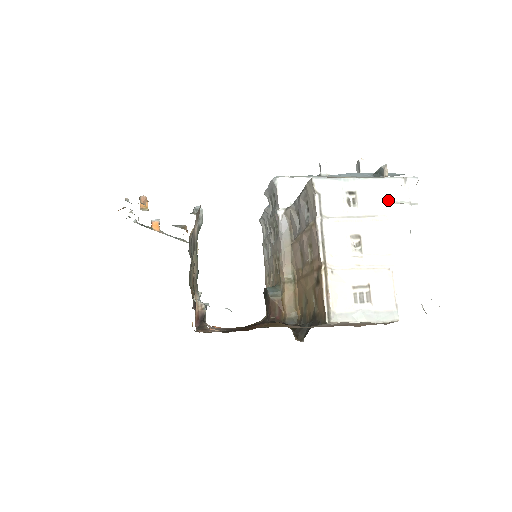
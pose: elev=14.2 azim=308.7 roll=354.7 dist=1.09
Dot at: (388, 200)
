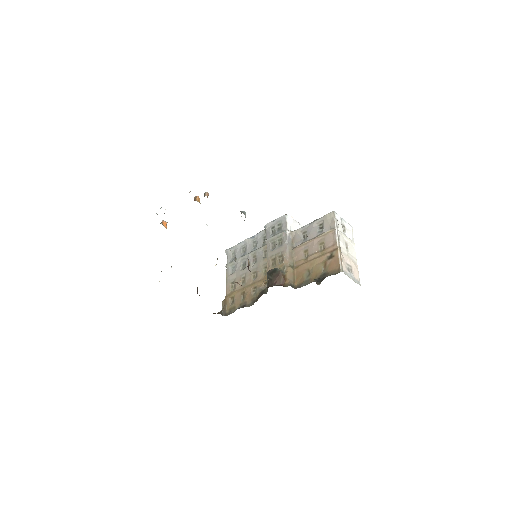
Dot at: occluded
